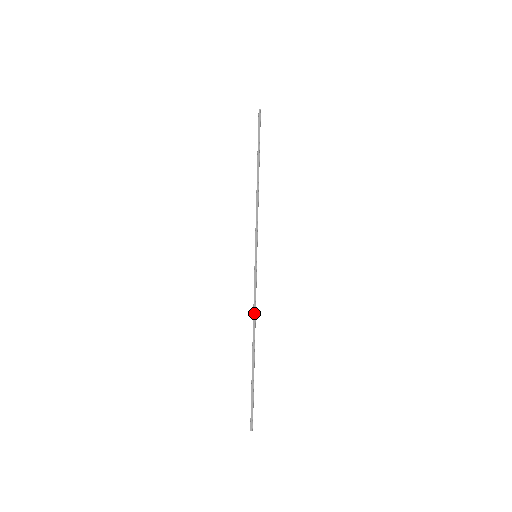
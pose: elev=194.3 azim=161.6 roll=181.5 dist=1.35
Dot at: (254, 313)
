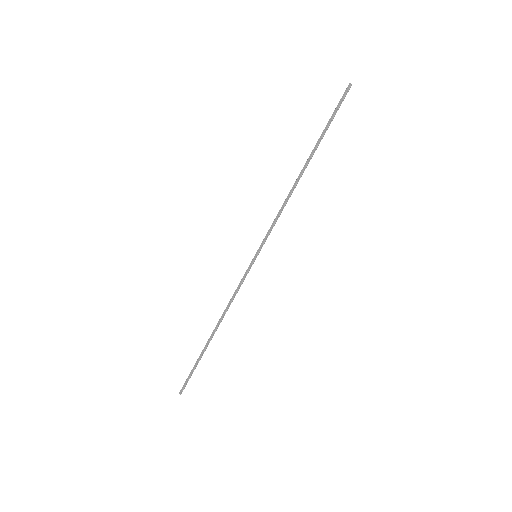
Dot at: (227, 307)
